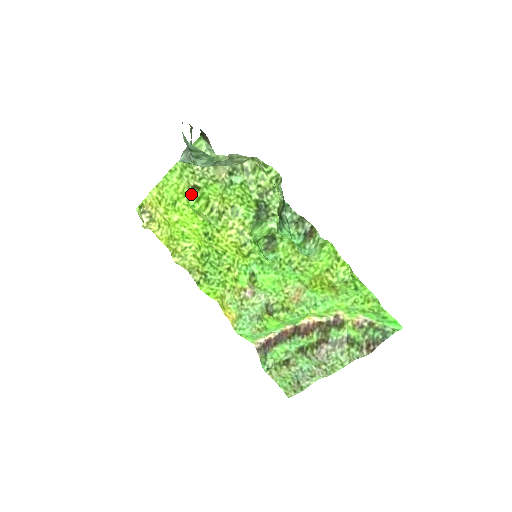
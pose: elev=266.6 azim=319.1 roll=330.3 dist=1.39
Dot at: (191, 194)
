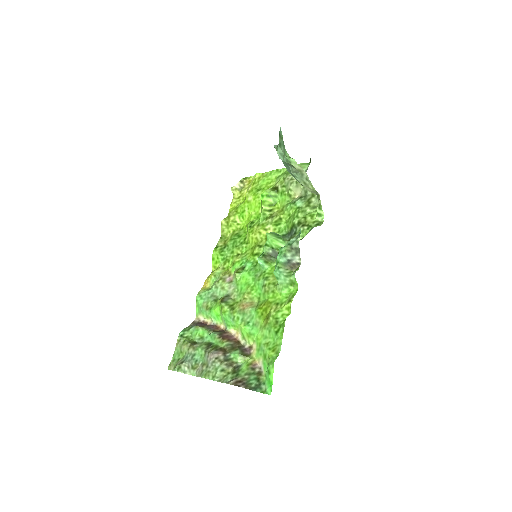
Dot at: (270, 189)
